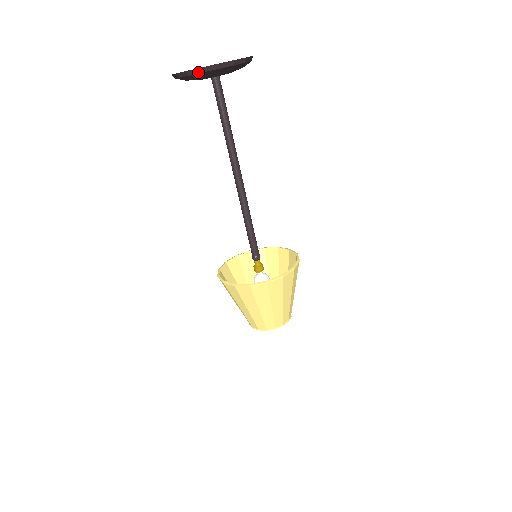
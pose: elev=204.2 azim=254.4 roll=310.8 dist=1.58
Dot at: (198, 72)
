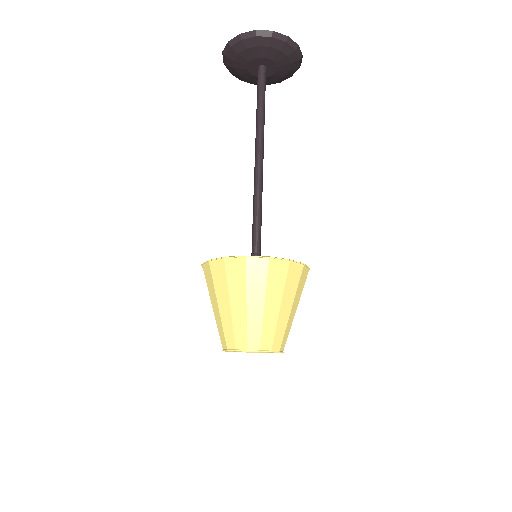
Dot at: (229, 48)
